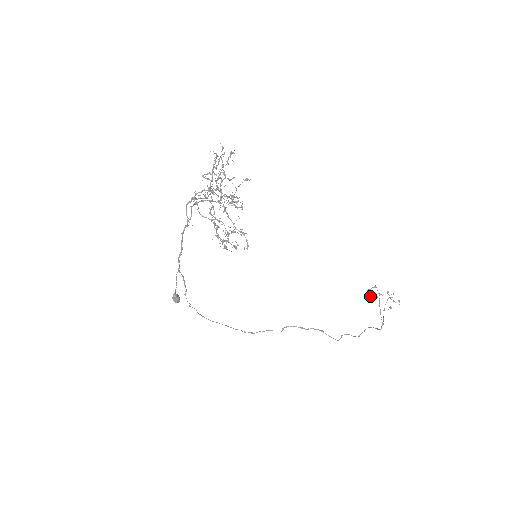
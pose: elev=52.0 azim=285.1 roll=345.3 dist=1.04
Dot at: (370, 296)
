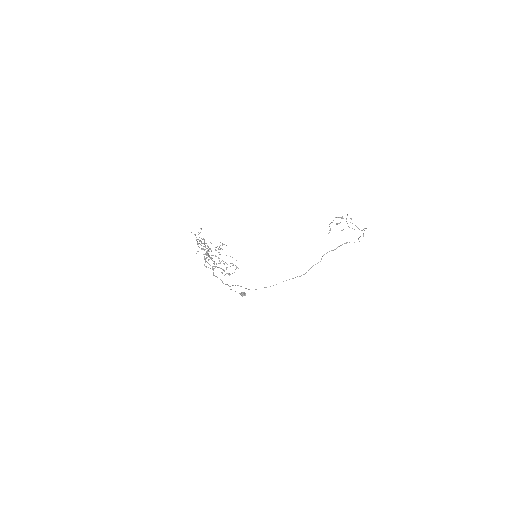
Dot at: occluded
